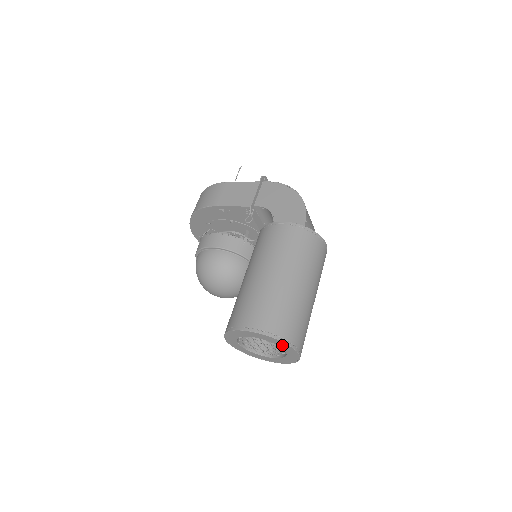
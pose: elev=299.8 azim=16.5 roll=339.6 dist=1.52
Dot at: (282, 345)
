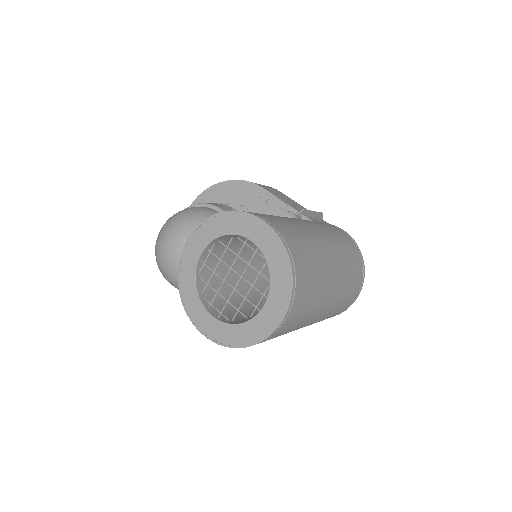
Dot at: (280, 284)
